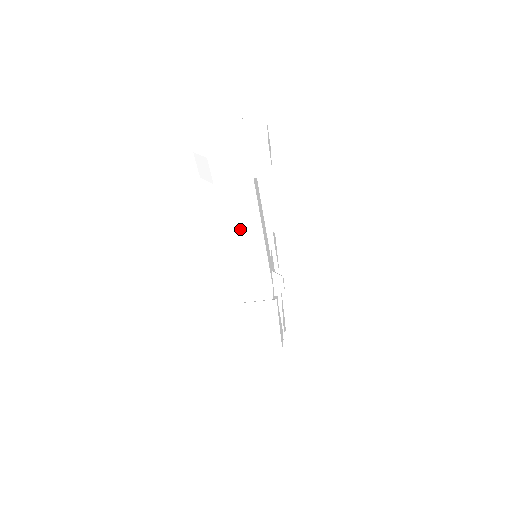
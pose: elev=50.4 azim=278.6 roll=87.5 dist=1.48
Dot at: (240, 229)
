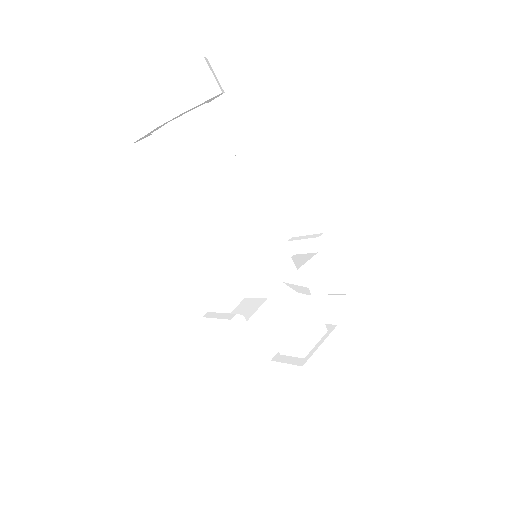
Dot at: (201, 210)
